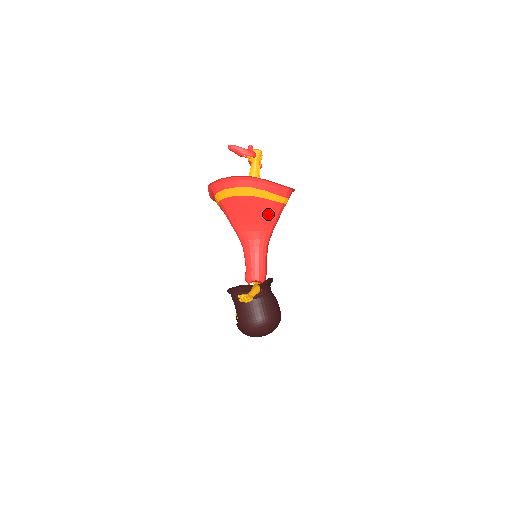
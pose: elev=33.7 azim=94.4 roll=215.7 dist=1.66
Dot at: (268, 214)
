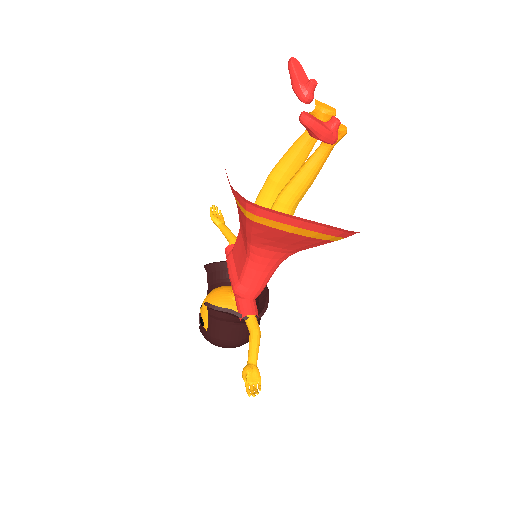
Dot at: (313, 246)
